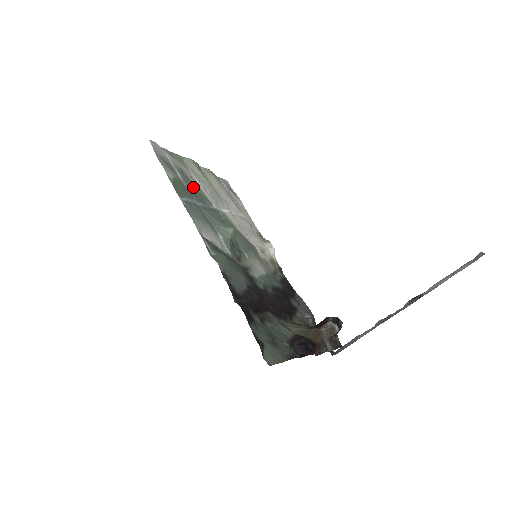
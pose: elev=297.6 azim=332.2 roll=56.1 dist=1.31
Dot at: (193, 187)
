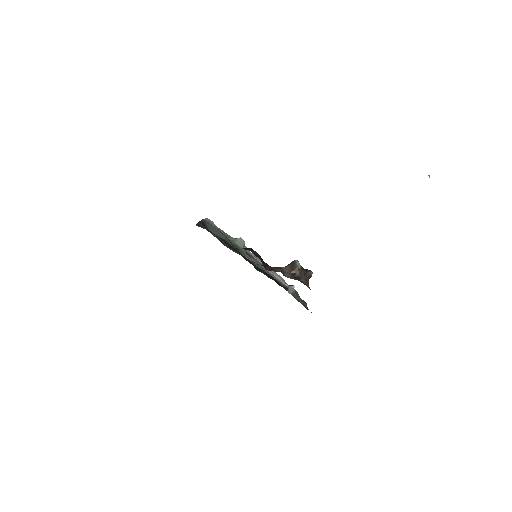
Dot at: (227, 235)
